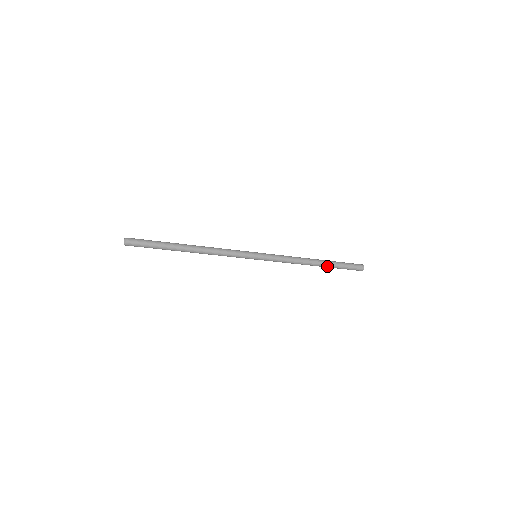
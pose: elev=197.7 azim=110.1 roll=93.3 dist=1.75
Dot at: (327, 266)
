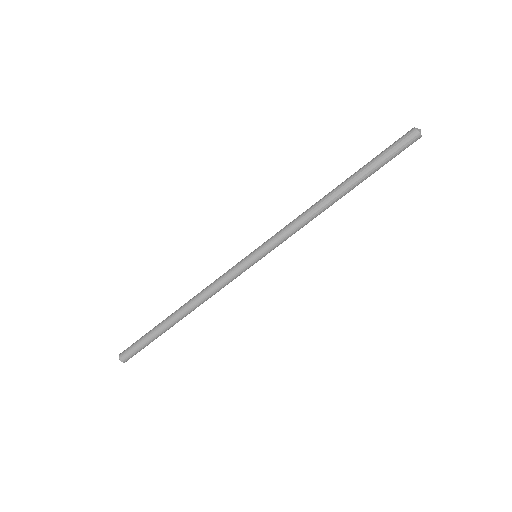
Dot at: (354, 178)
